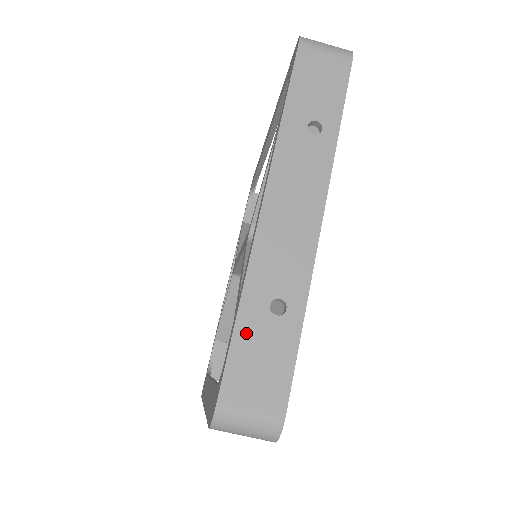
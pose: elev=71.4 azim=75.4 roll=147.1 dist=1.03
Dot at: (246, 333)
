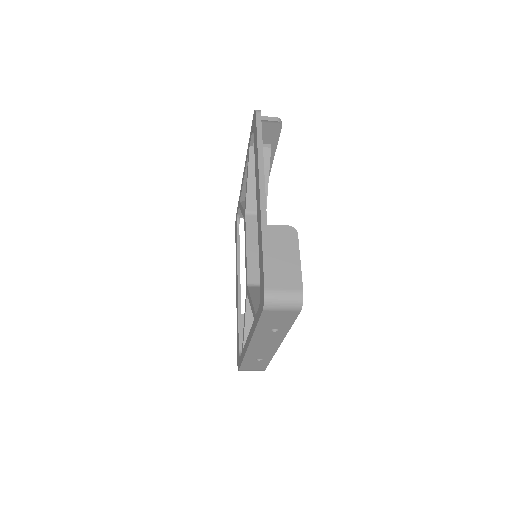
Dot at: (247, 363)
